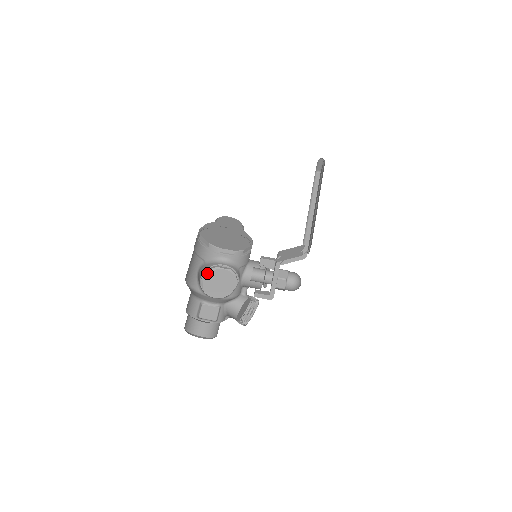
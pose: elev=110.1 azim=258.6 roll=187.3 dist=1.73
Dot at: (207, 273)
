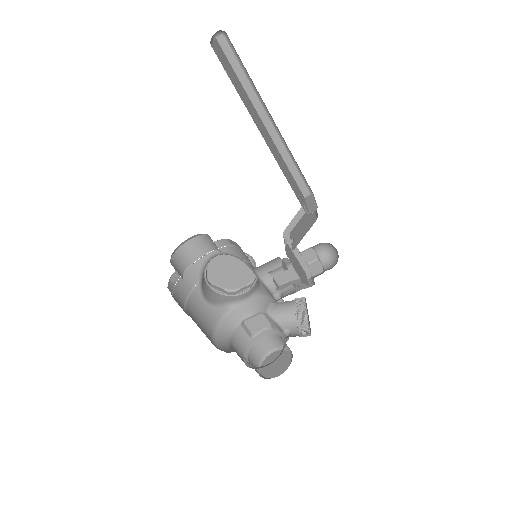
Dot at: (206, 270)
